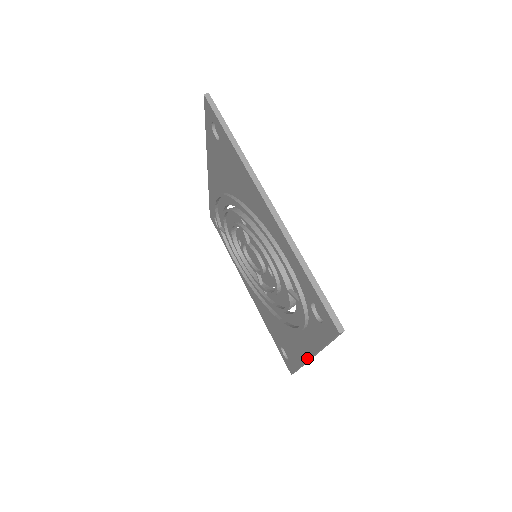
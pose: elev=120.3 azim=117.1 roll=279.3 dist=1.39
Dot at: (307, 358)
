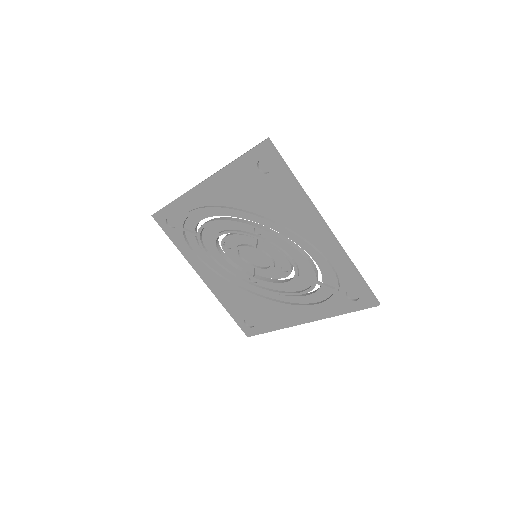
Dot at: (301, 323)
